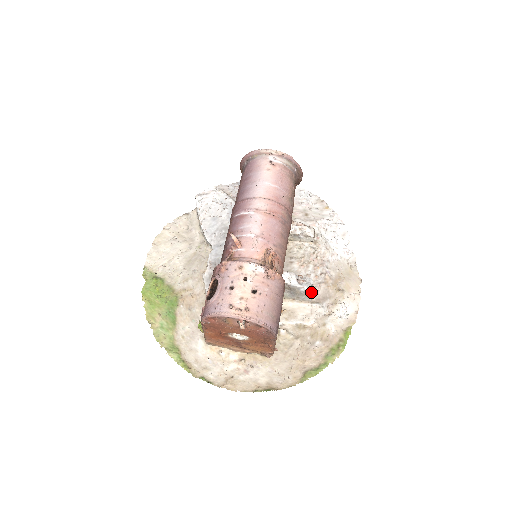
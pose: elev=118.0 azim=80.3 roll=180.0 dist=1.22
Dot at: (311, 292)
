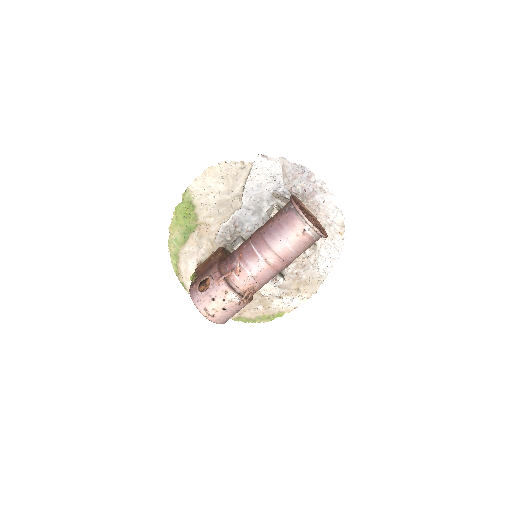
Dot at: (277, 286)
